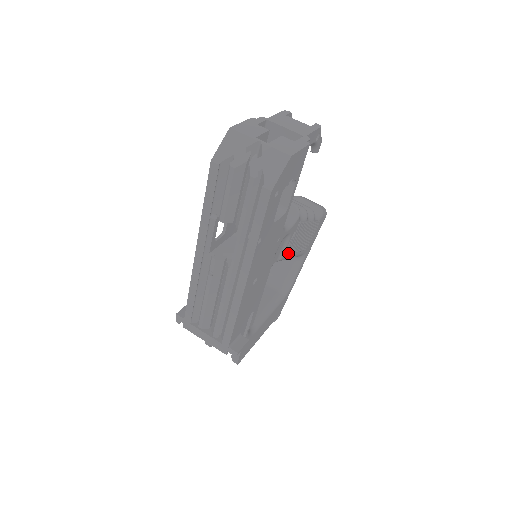
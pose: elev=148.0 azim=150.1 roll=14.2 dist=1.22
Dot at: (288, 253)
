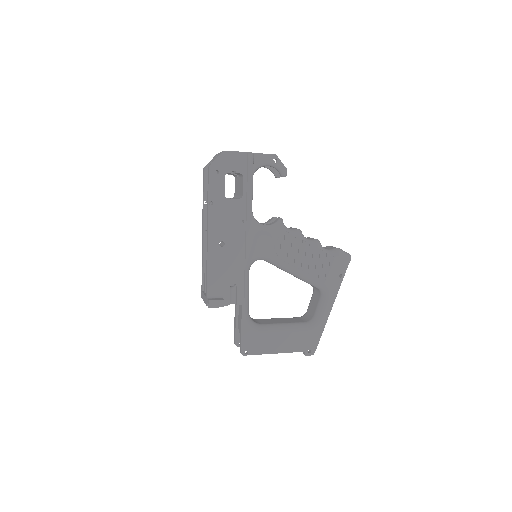
Dot at: (280, 258)
